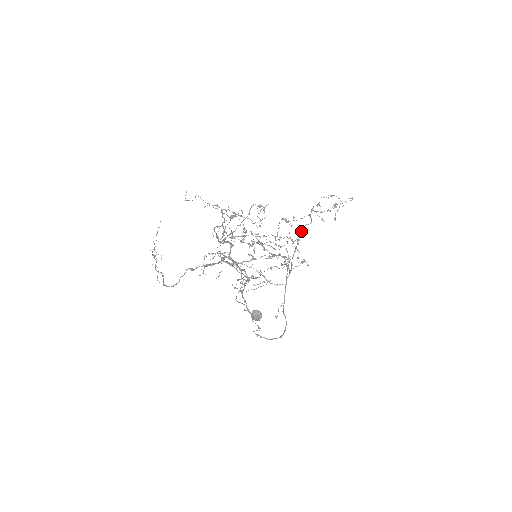
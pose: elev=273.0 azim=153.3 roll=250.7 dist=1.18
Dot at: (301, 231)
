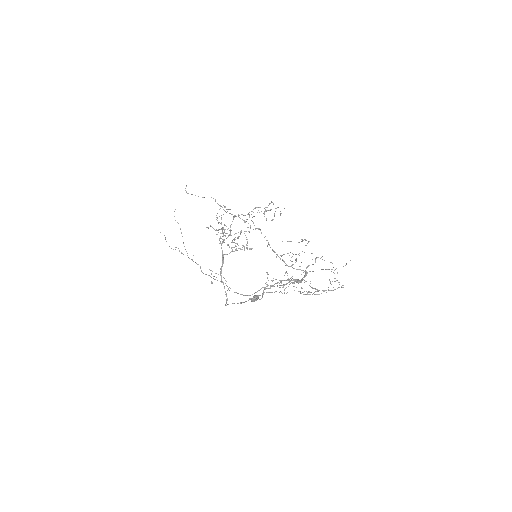
Dot at: (234, 217)
